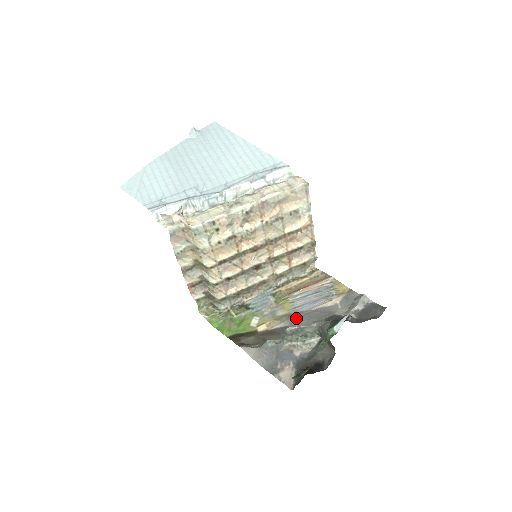
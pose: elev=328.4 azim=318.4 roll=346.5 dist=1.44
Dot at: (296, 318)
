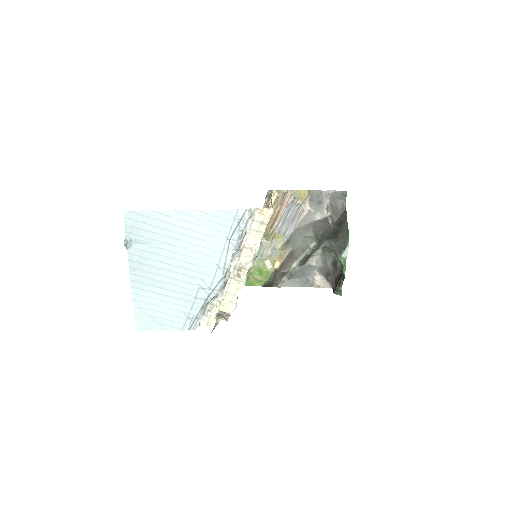
Dot at: (292, 241)
